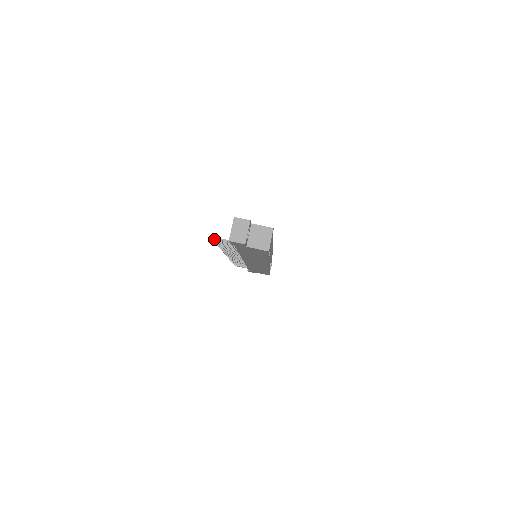
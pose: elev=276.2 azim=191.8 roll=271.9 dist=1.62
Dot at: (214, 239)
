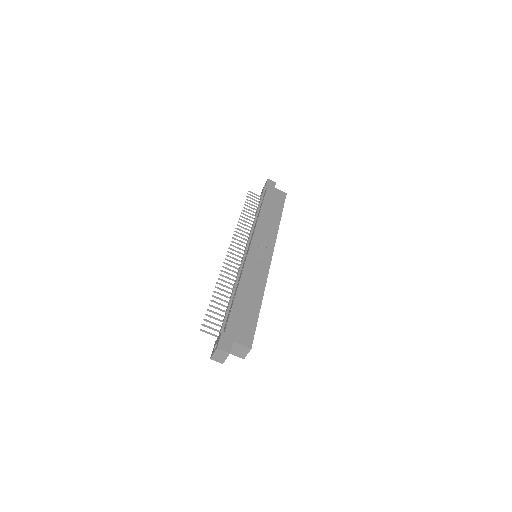
Dot at: occluded
